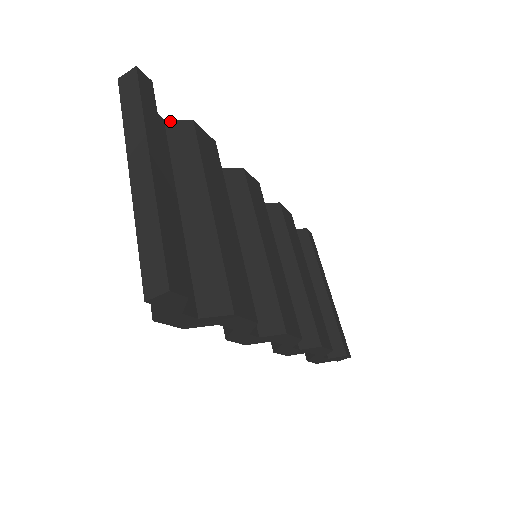
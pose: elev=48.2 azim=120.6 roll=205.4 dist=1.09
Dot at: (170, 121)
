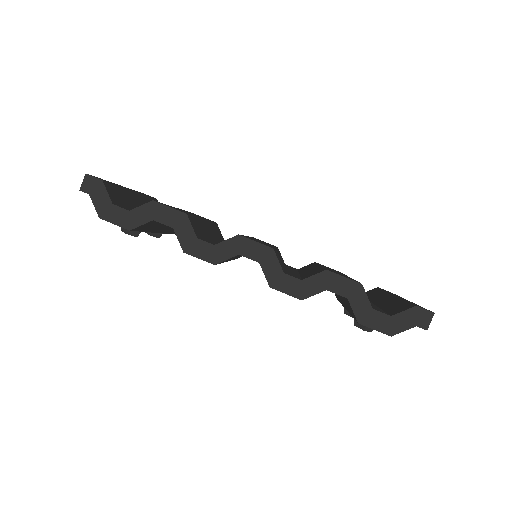
Dot at: occluded
